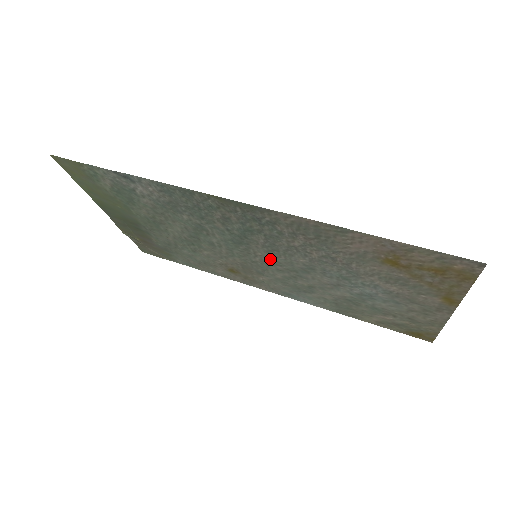
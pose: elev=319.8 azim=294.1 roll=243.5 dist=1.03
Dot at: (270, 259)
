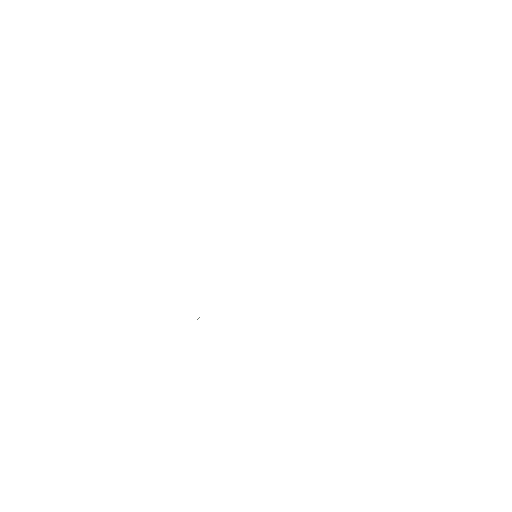
Dot at: occluded
